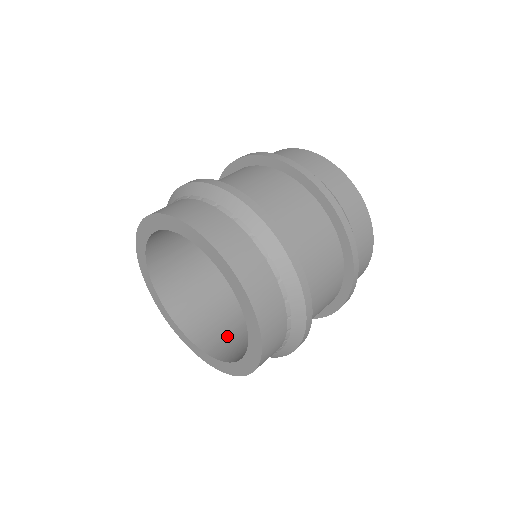
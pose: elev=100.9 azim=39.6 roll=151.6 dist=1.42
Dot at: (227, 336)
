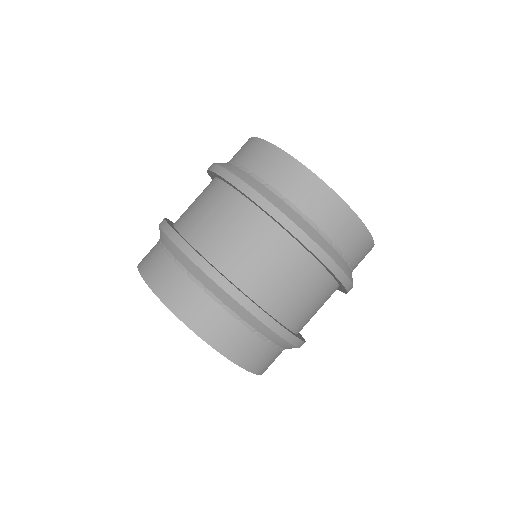
Dot at: occluded
